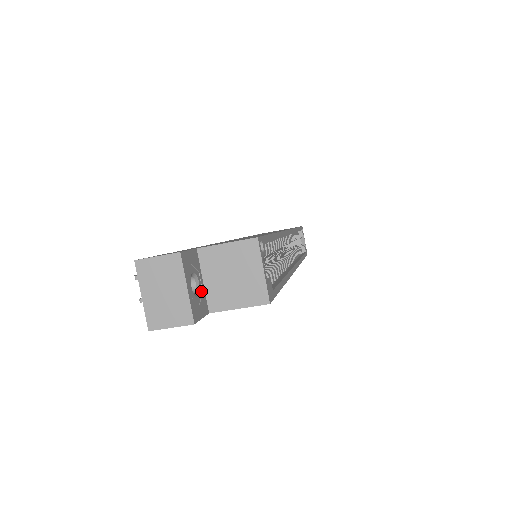
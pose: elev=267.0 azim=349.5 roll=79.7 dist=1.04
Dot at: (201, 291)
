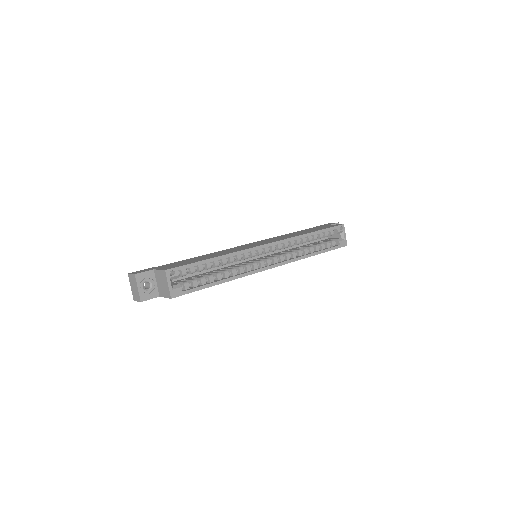
Dot at: (154, 288)
